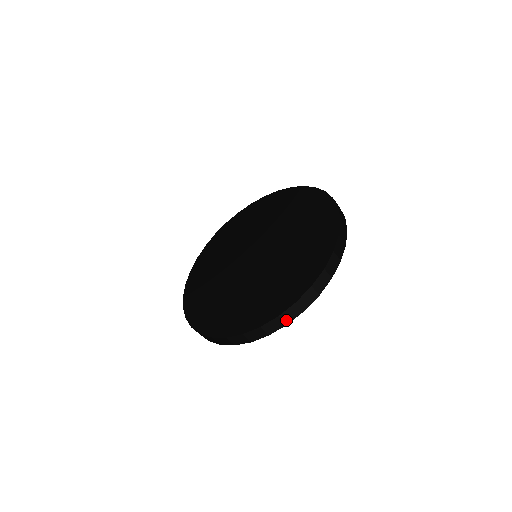
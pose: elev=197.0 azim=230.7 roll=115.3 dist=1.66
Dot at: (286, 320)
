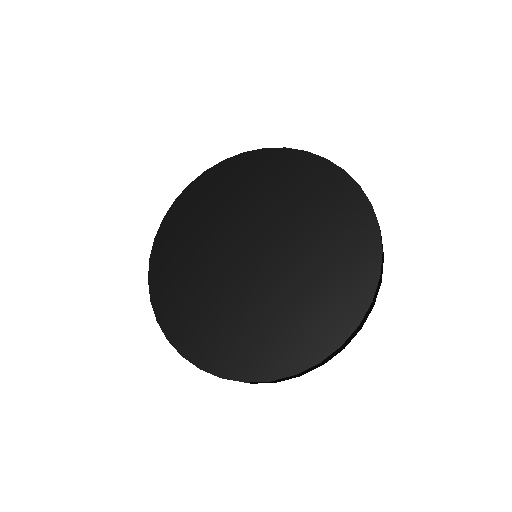
Dot at: (345, 345)
